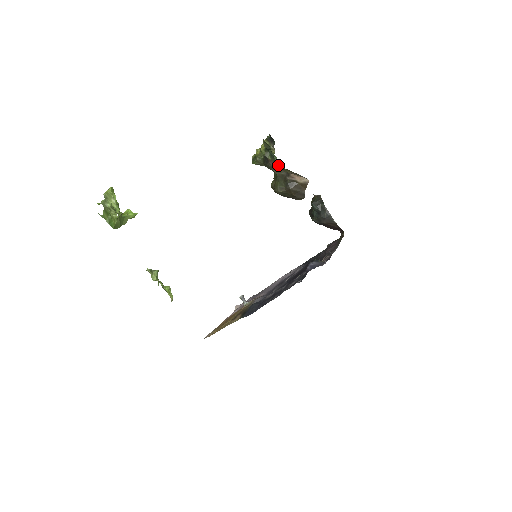
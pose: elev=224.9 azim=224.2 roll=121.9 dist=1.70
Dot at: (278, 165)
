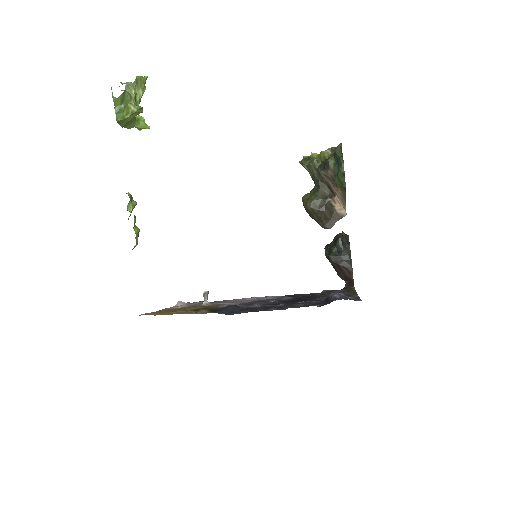
Dot at: (340, 177)
